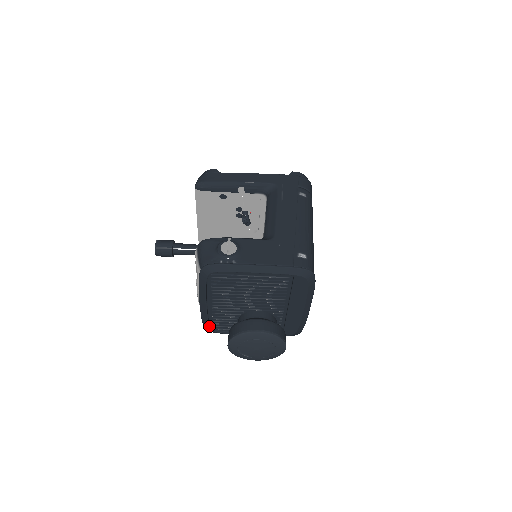
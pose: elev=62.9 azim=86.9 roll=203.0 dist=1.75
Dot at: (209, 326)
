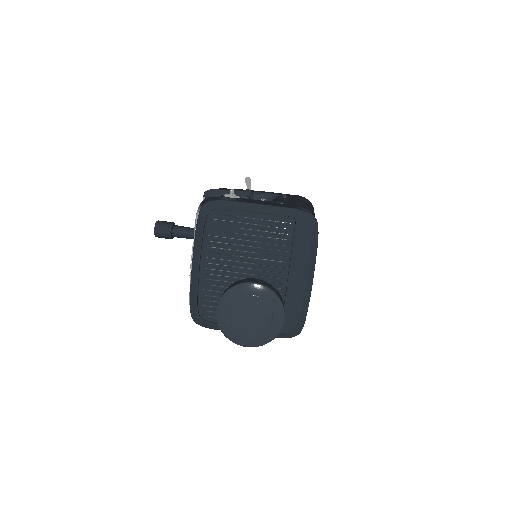
Dot at: (197, 308)
